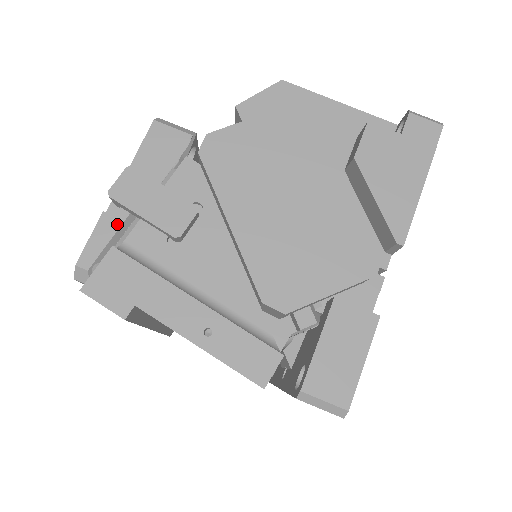
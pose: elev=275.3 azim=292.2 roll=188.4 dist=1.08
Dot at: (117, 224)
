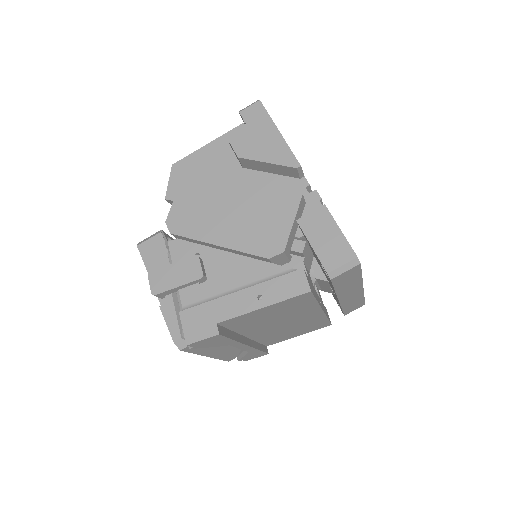
Dot at: (171, 305)
